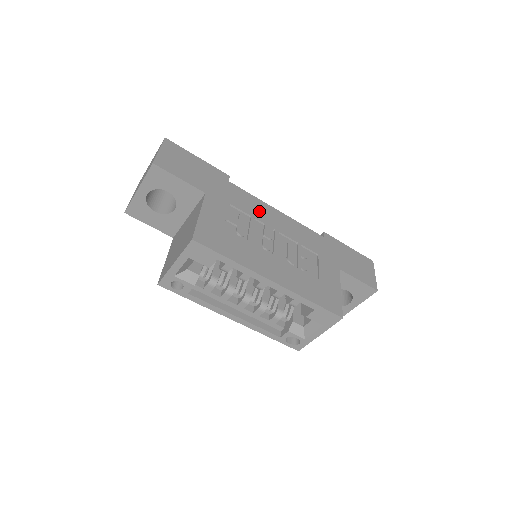
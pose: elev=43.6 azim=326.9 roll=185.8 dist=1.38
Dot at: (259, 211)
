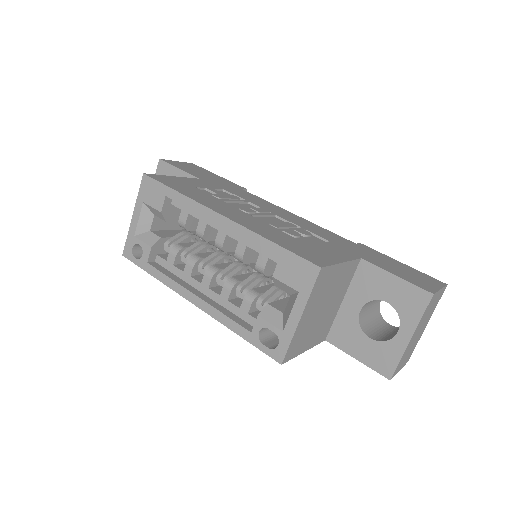
Dot at: (262, 204)
